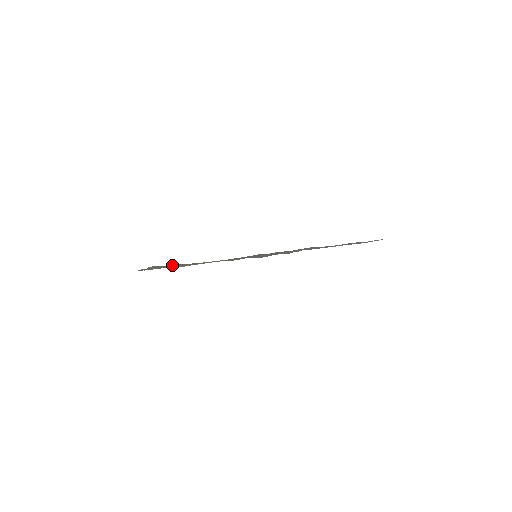
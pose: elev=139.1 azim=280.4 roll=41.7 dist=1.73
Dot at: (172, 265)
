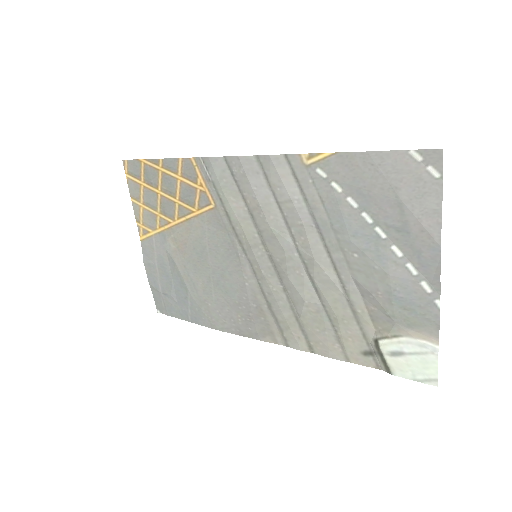
Dot at: (176, 304)
